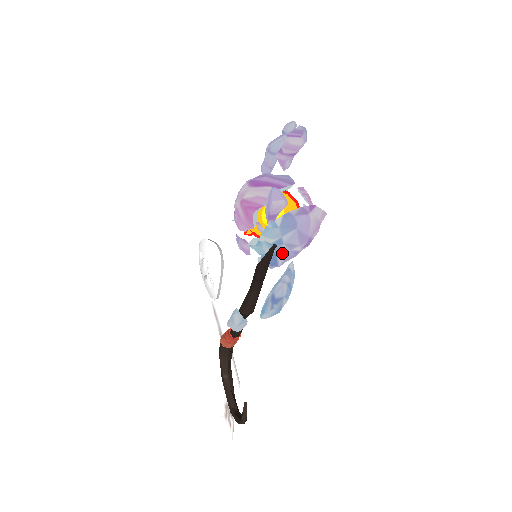
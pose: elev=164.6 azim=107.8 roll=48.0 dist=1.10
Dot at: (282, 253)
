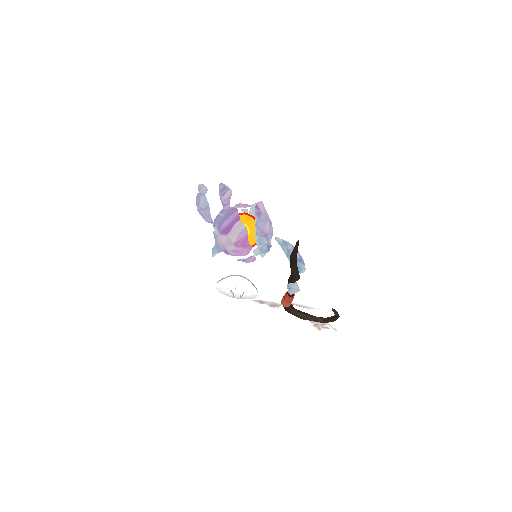
Dot at: (269, 240)
